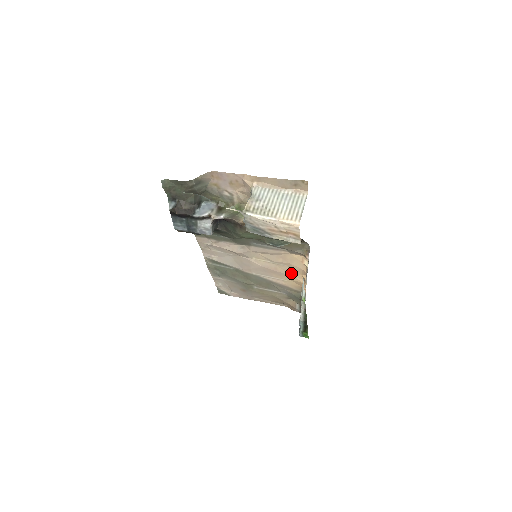
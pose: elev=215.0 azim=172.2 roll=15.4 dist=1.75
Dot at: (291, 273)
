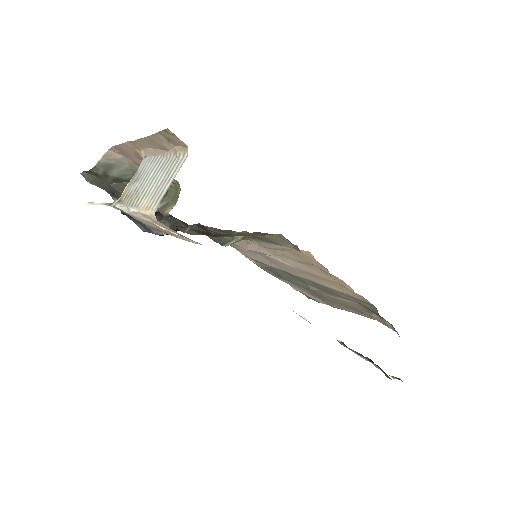
Dot at: (331, 277)
